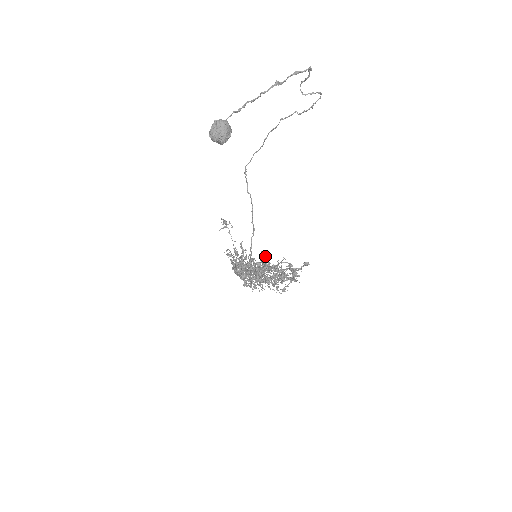
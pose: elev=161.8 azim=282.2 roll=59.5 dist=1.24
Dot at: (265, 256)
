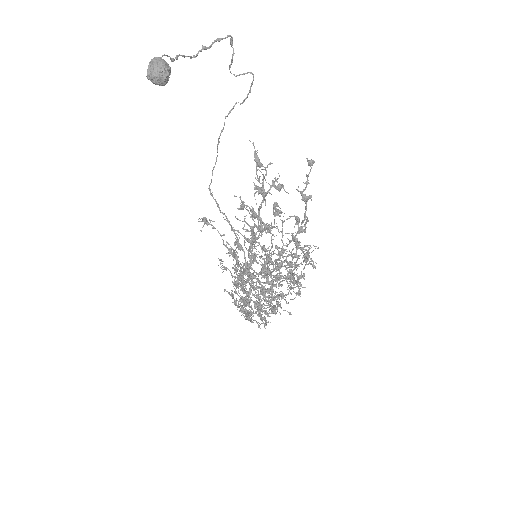
Dot at: (258, 169)
